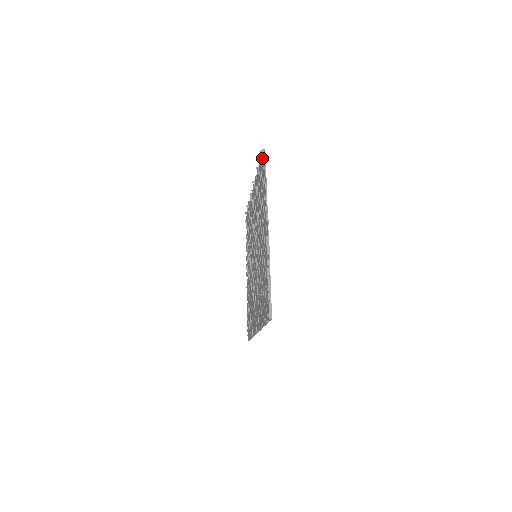
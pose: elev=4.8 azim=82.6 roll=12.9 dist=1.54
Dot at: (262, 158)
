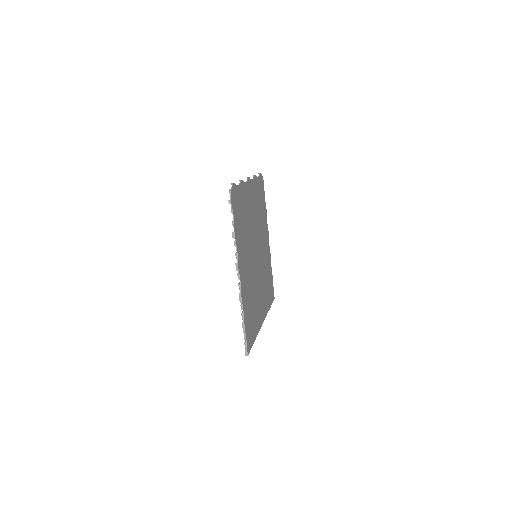
Dot at: (233, 192)
